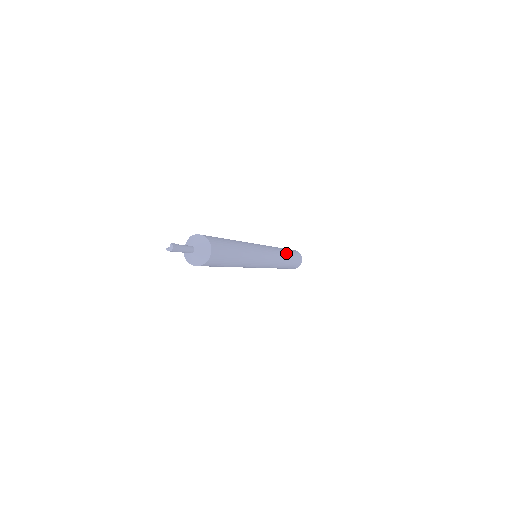
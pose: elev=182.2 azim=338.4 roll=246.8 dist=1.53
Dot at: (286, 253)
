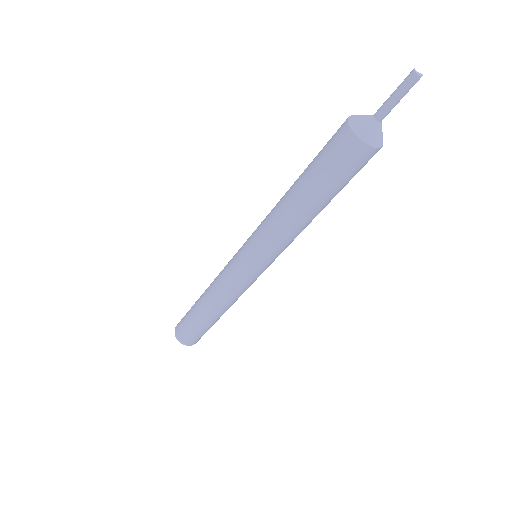
Dot at: occluded
